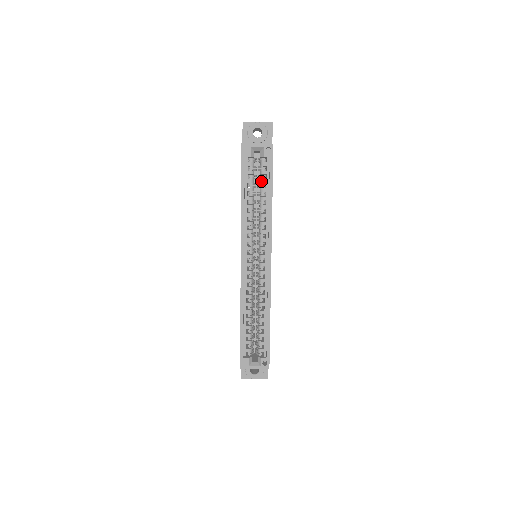
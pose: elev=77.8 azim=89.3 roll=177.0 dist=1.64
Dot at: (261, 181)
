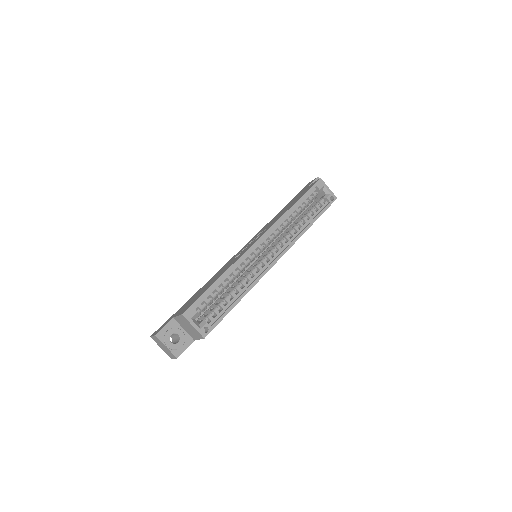
Dot at: (312, 209)
